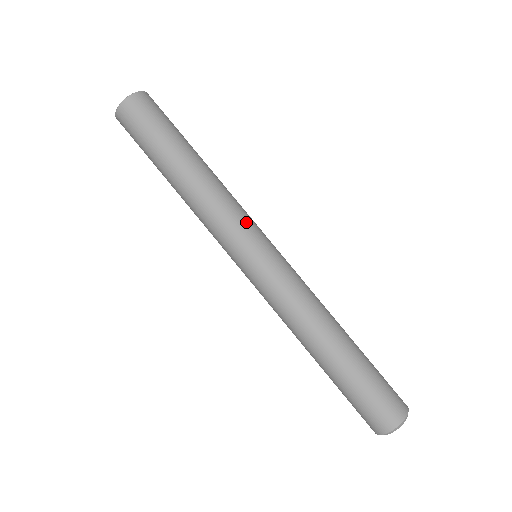
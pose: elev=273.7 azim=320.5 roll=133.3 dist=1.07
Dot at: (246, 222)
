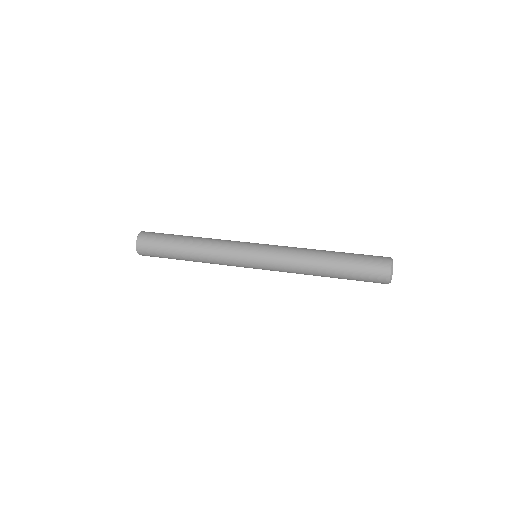
Dot at: occluded
